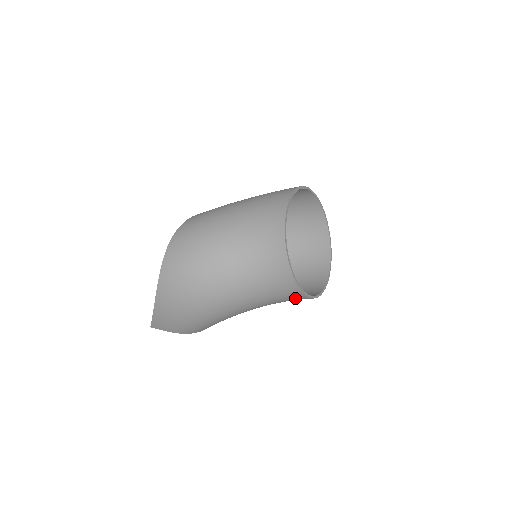
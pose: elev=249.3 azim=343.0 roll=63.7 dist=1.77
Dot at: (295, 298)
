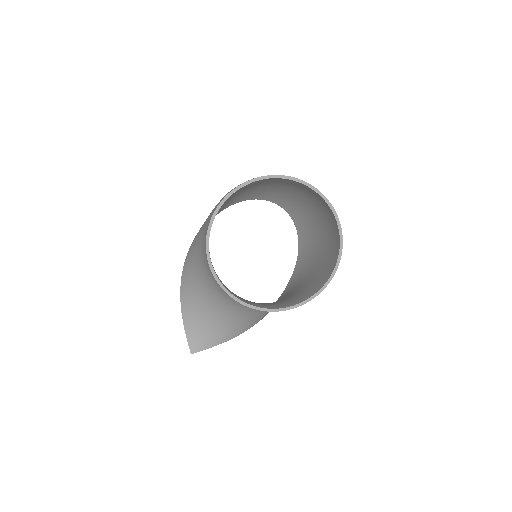
Dot at: occluded
